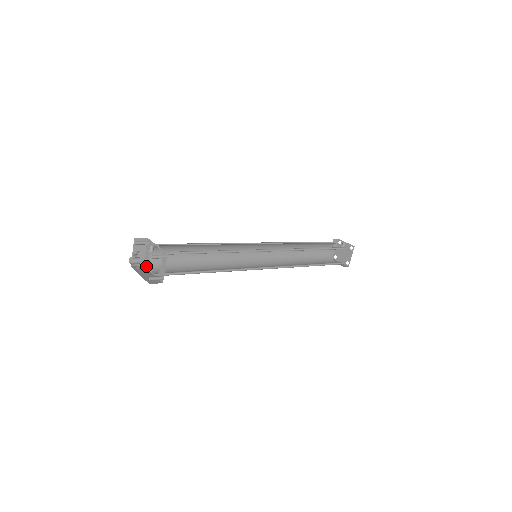
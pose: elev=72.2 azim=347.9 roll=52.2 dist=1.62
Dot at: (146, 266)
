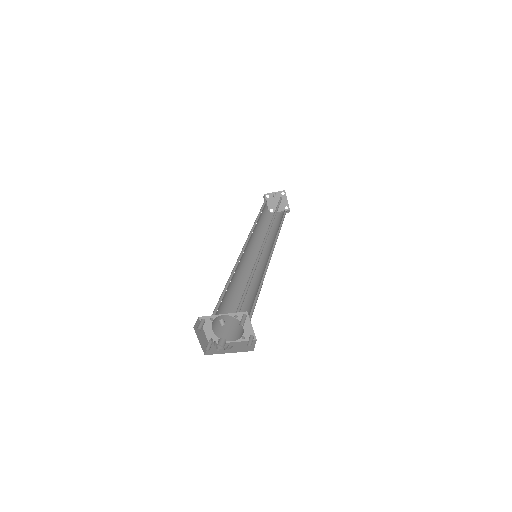
Dot at: occluded
